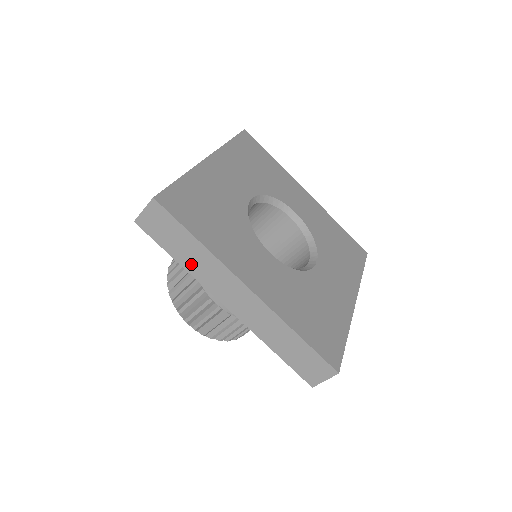
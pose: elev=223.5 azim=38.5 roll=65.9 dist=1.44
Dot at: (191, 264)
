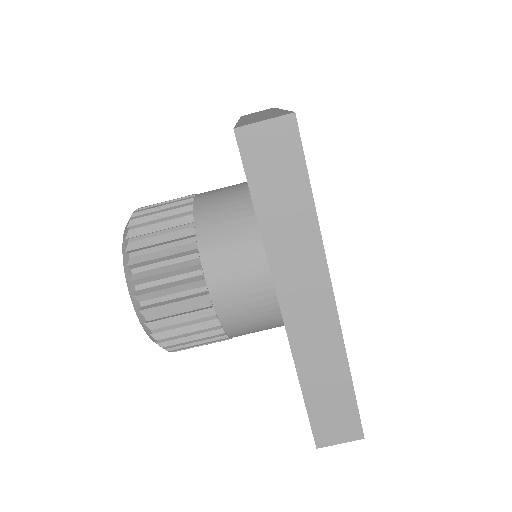
Dot at: (276, 230)
